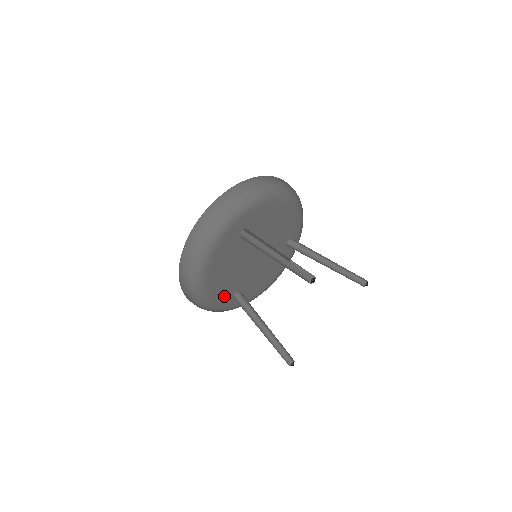
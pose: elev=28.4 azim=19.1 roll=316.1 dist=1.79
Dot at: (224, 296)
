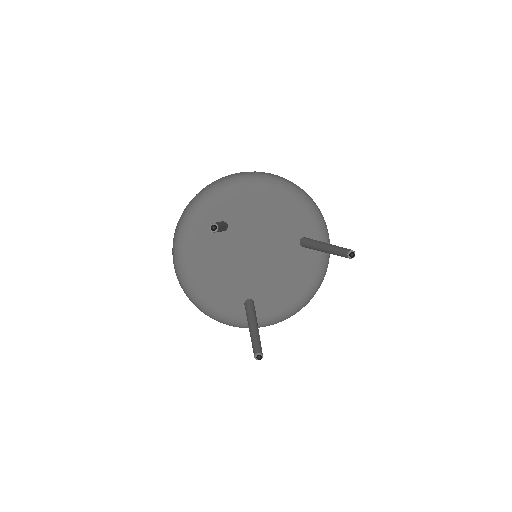
Dot at: (230, 303)
